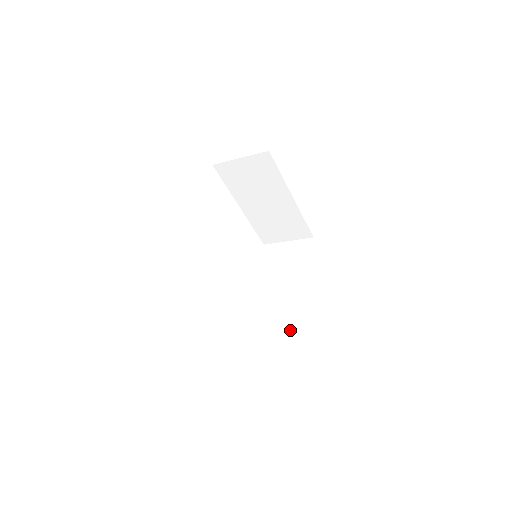
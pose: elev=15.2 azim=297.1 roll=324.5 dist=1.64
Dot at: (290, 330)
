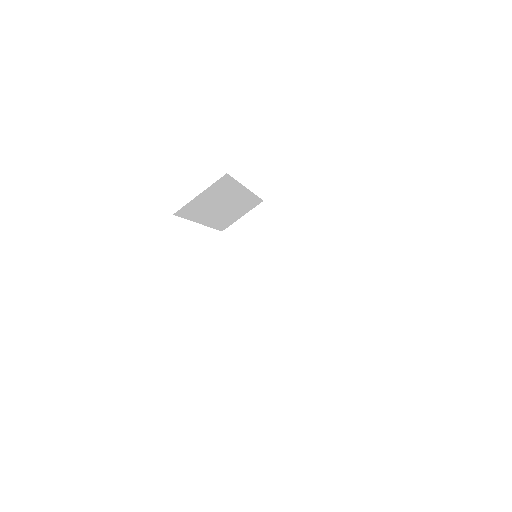
Dot at: occluded
